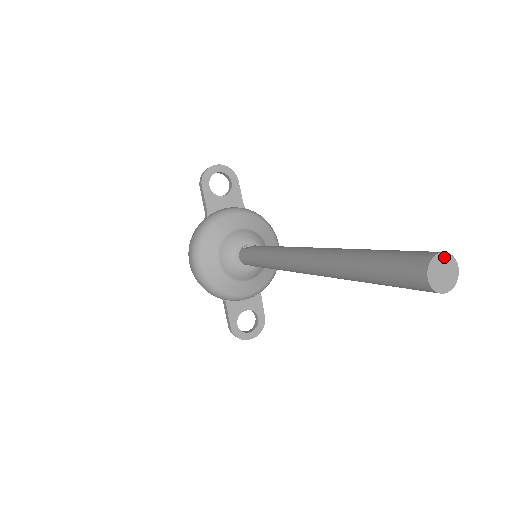
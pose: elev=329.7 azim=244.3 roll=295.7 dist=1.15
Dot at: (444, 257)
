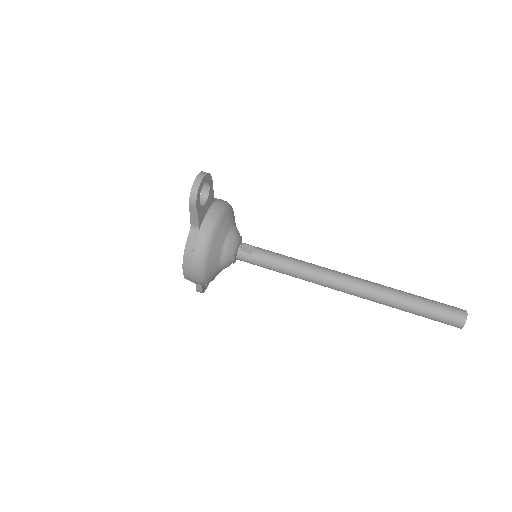
Dot at: (466, 314)
